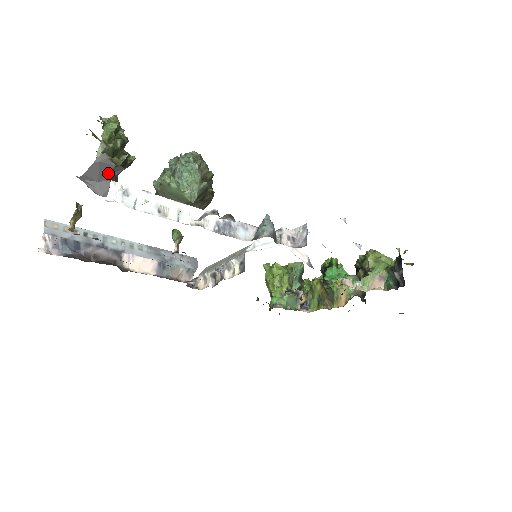
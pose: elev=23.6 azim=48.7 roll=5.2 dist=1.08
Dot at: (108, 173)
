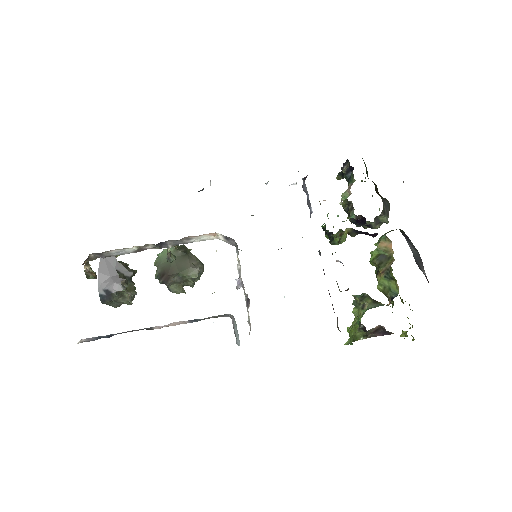
Dot at: (115, 268)
